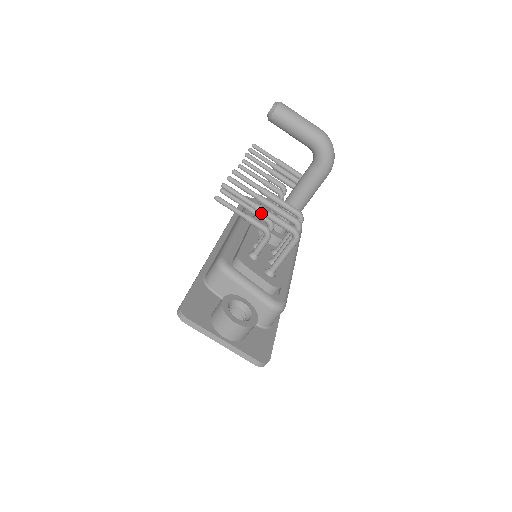
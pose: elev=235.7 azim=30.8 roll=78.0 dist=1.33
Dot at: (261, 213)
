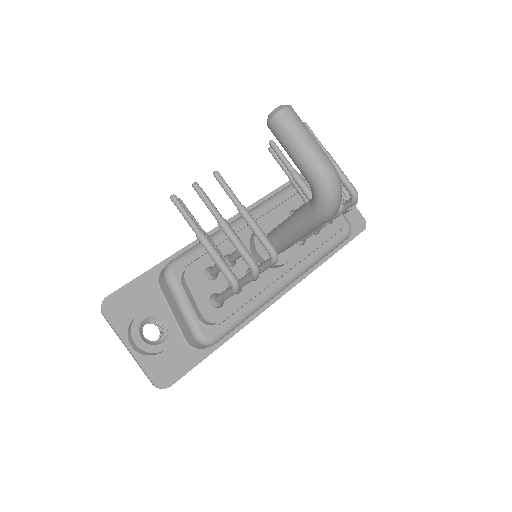
Dot at: (202, 245)
